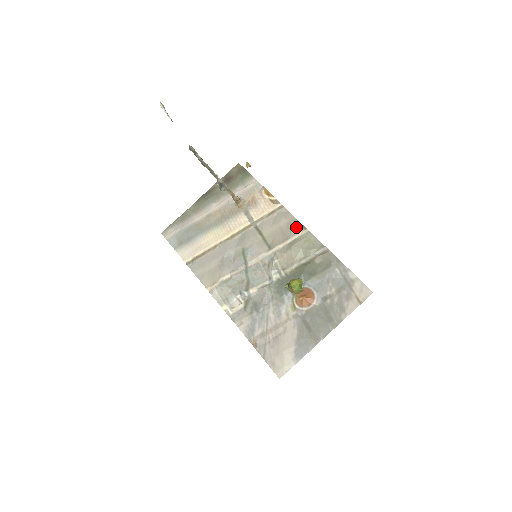
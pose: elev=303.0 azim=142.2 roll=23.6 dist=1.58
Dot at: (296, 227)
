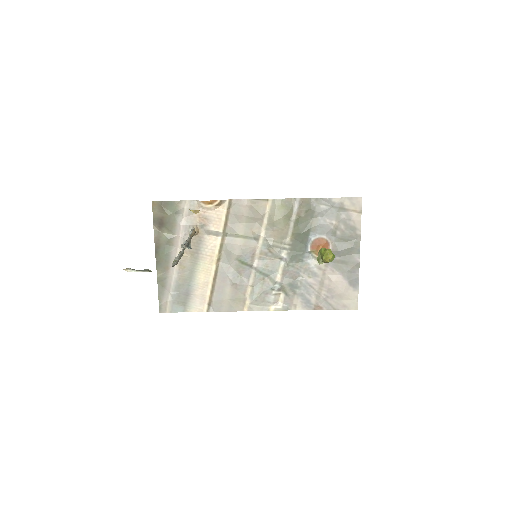
Dot at: (259, 206)
